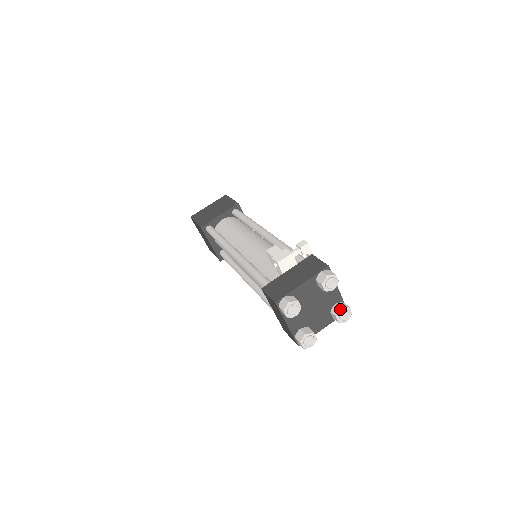
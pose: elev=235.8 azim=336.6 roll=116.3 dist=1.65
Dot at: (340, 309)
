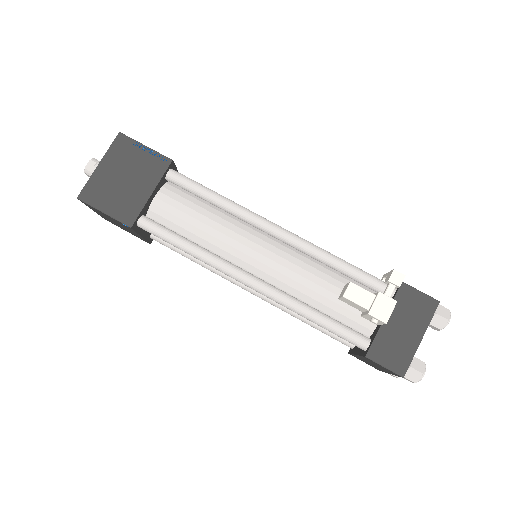
Dot at: occluded
